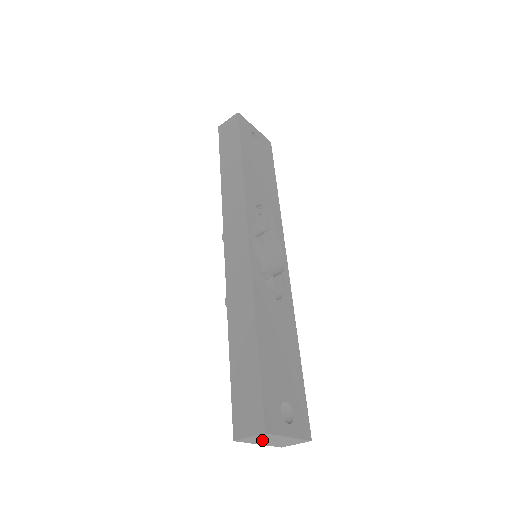
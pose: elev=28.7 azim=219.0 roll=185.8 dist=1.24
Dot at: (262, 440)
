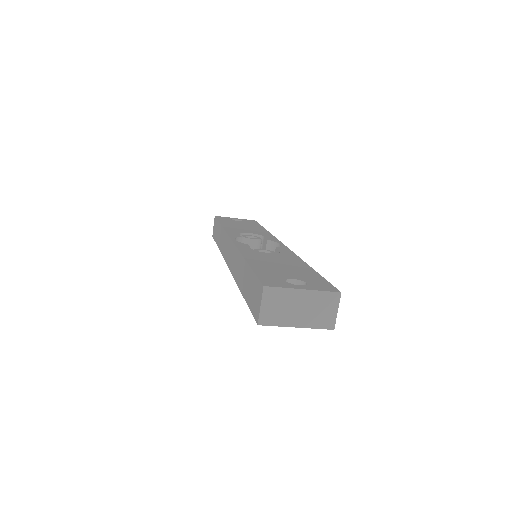
Dot at: (285, 312)
